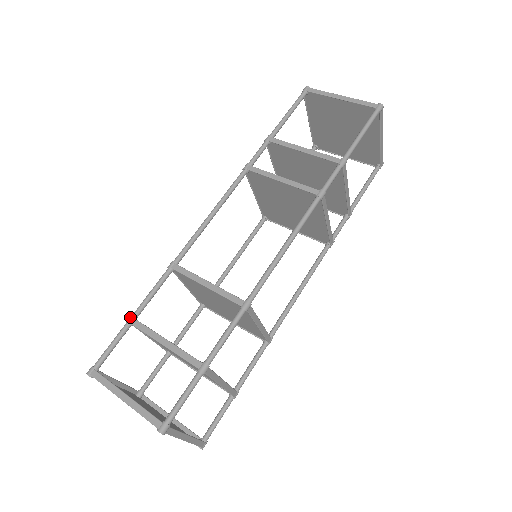
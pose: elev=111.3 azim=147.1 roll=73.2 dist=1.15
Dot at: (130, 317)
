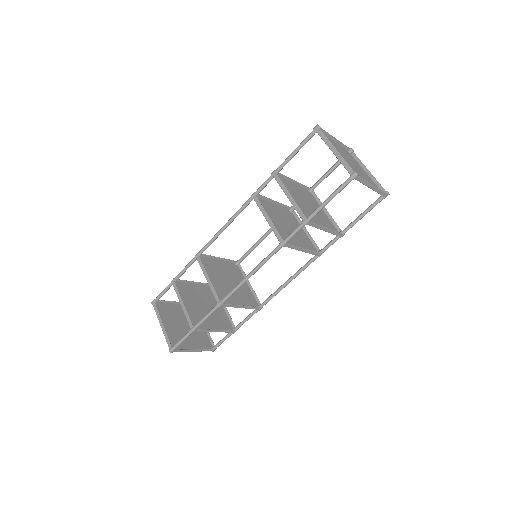
Dot at: (172, 280)
